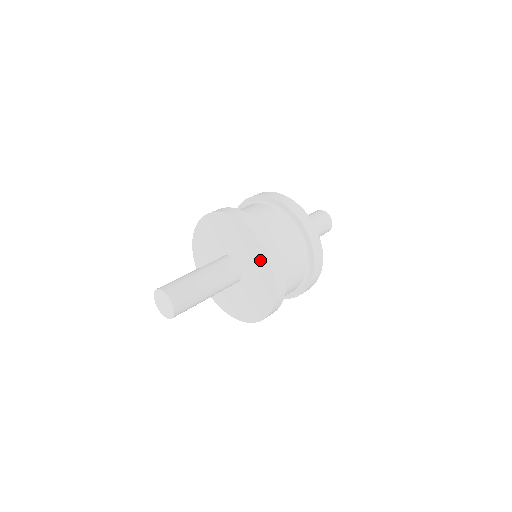
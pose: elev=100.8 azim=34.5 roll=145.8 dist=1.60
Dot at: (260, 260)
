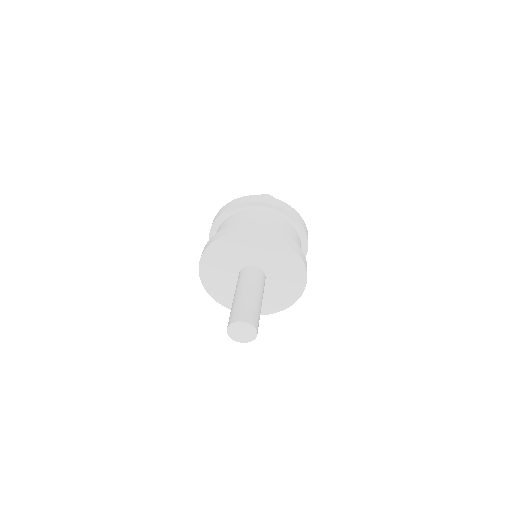
Dot at: (269, 245)
